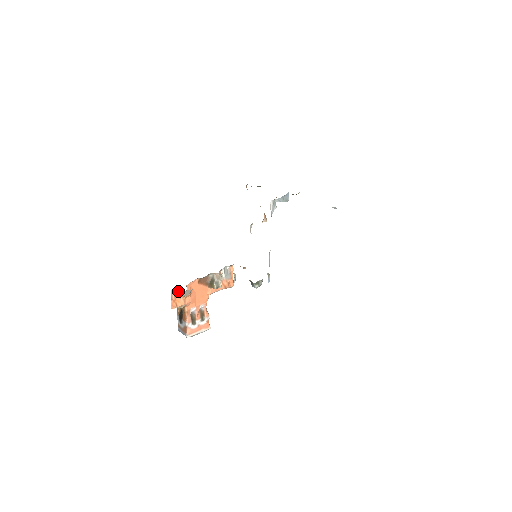
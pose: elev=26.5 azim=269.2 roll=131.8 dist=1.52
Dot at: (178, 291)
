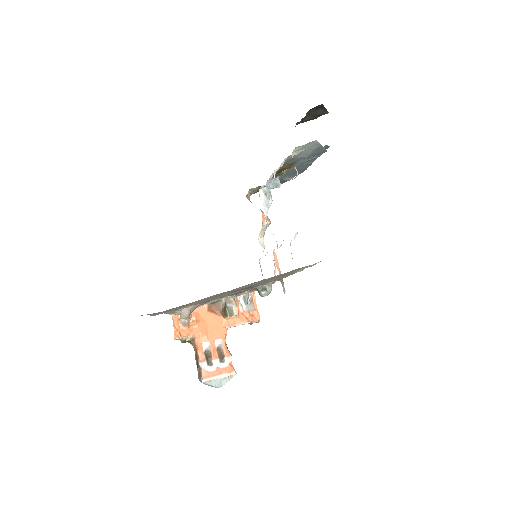
Dot at: occluded
